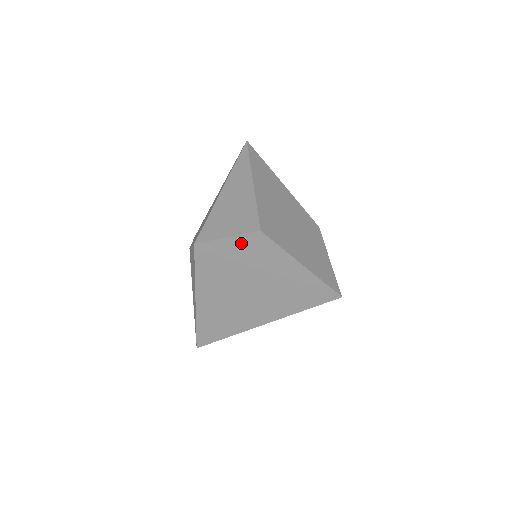
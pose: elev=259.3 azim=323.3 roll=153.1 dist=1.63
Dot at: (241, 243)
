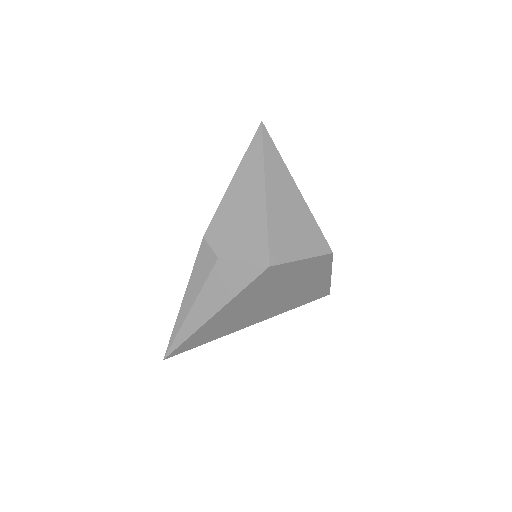
Dot at: (309, 263)
